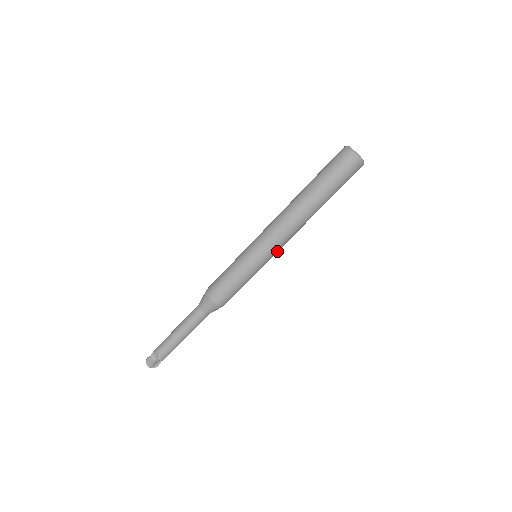
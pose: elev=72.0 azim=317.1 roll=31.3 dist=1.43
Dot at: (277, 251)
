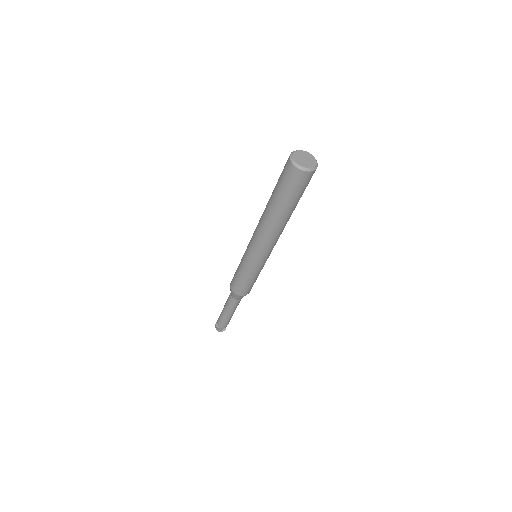
Dot at: (269, 253)
